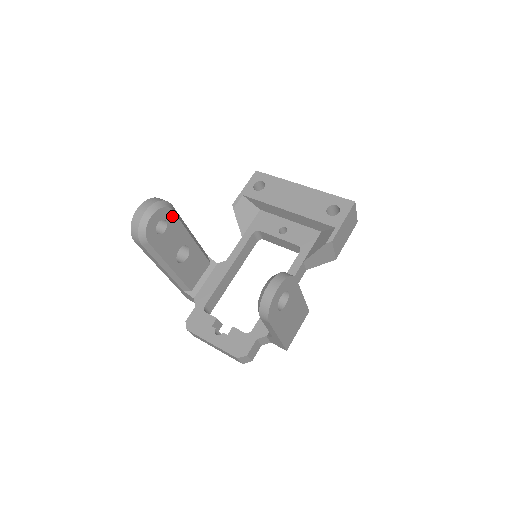
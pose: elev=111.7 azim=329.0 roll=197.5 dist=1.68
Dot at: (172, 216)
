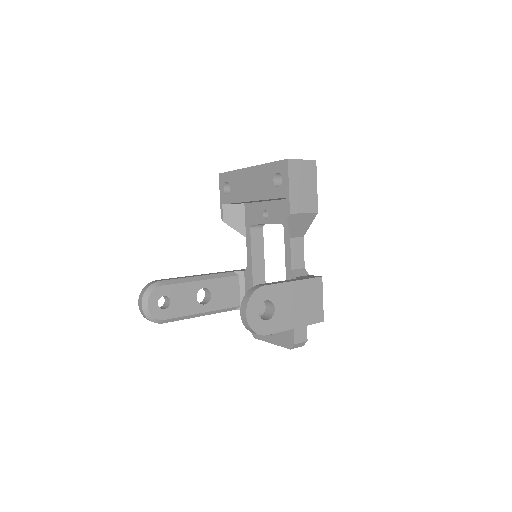
Dot at: (165, 289)
